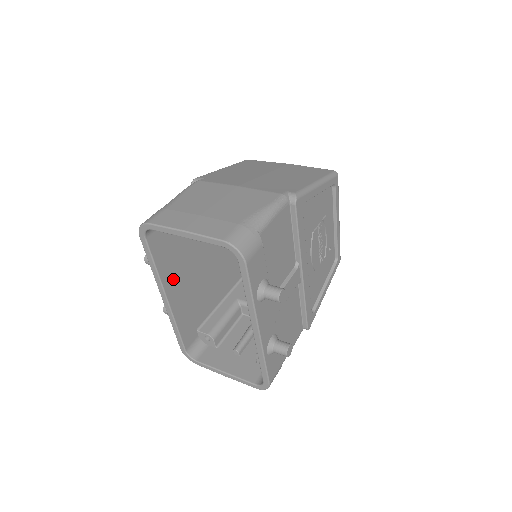
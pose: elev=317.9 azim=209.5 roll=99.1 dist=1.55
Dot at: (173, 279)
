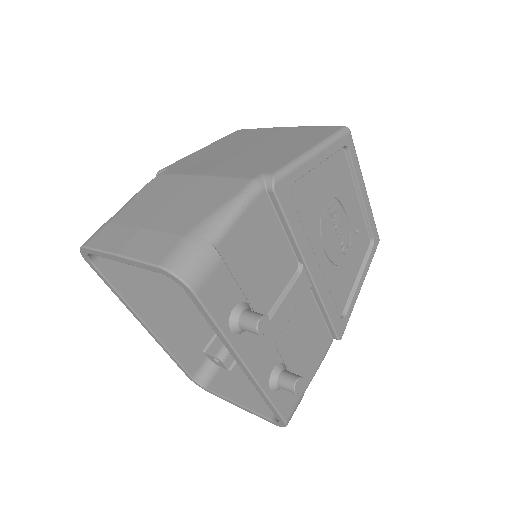
Dot at: (150, 302)
